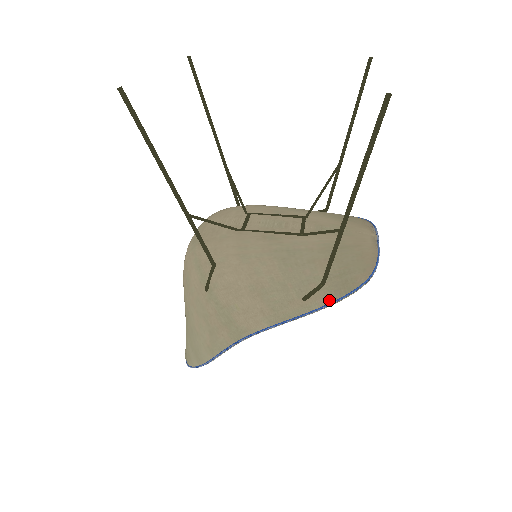
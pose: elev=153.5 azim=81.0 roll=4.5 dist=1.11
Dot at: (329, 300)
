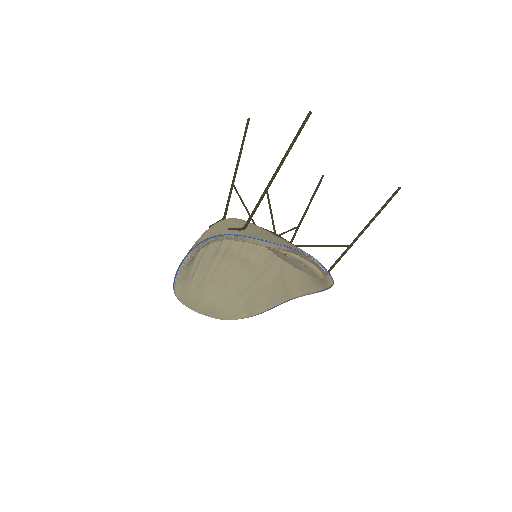
Dot at: (237, 234)
